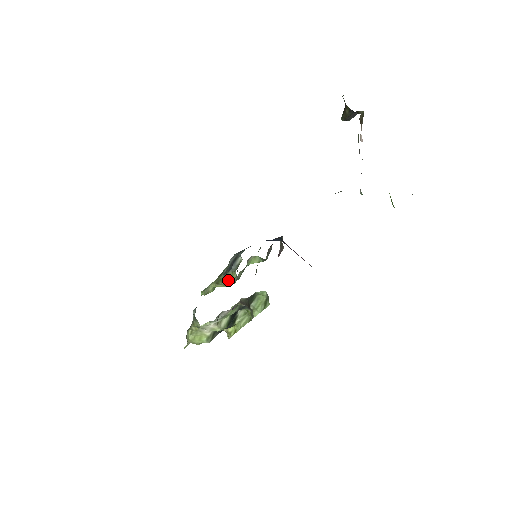
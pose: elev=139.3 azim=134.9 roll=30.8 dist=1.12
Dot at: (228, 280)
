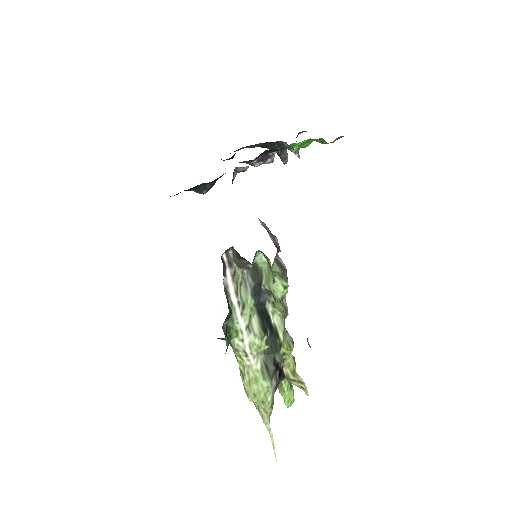
Dot at: occluded
